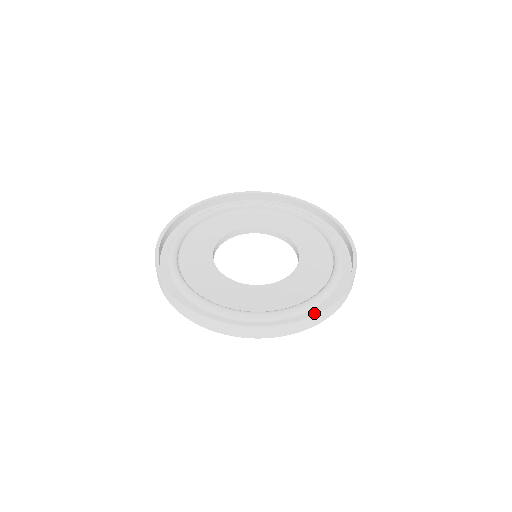
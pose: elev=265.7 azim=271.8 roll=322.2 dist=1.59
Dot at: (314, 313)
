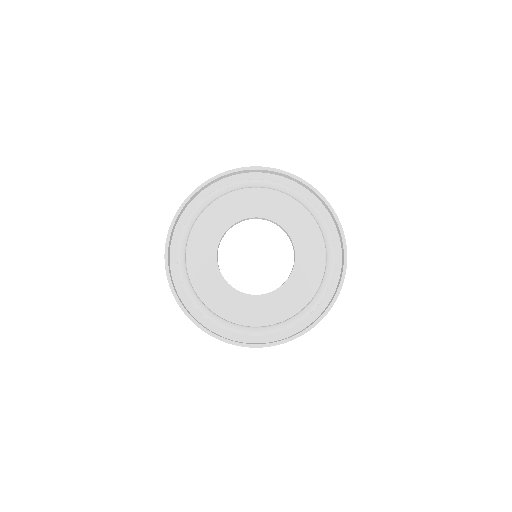
Dot at: (260, 346)
